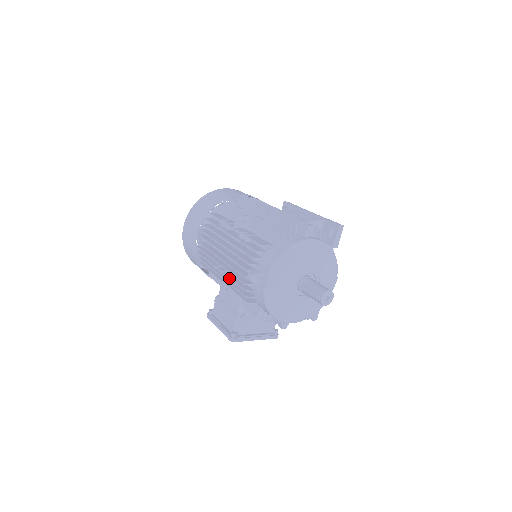
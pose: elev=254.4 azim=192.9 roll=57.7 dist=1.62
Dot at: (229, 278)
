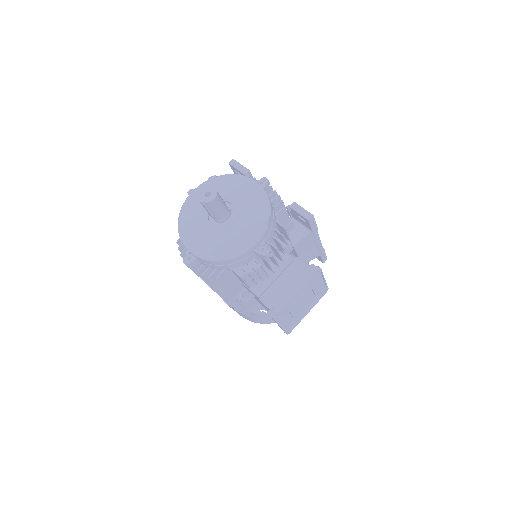
Dot at: occluded
